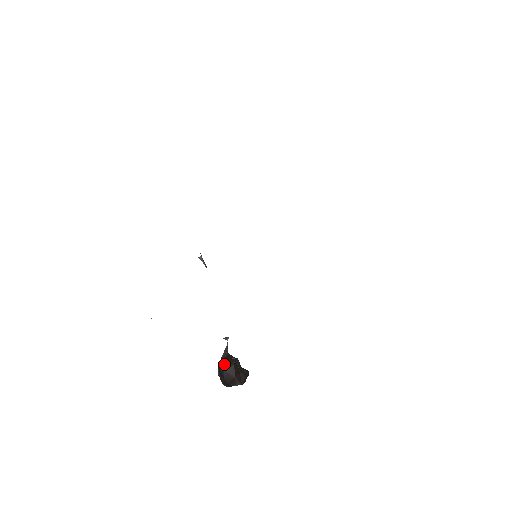
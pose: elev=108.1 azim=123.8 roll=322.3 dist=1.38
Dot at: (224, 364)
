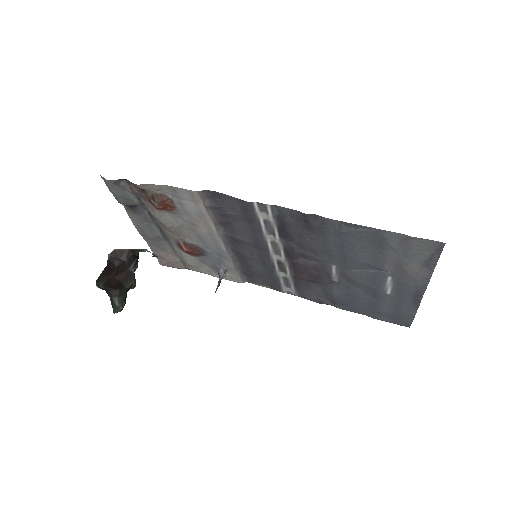
Dot at: (124, 261)
